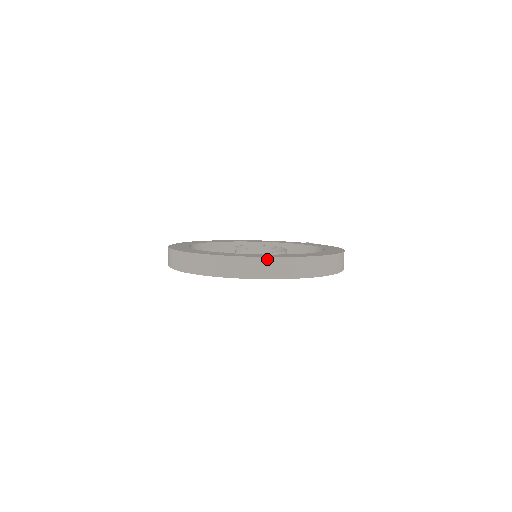
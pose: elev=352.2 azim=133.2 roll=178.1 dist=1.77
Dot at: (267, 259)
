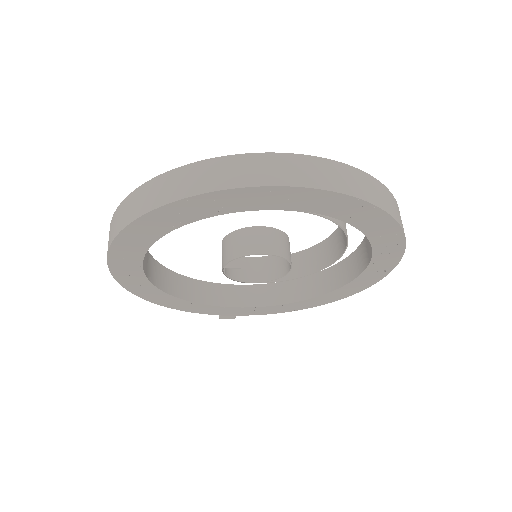
Dot at: occluded
